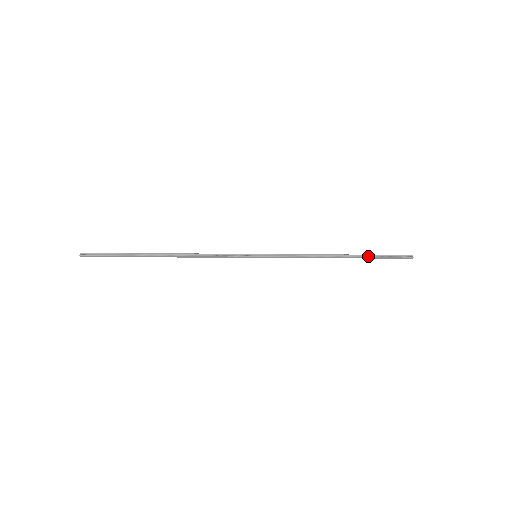
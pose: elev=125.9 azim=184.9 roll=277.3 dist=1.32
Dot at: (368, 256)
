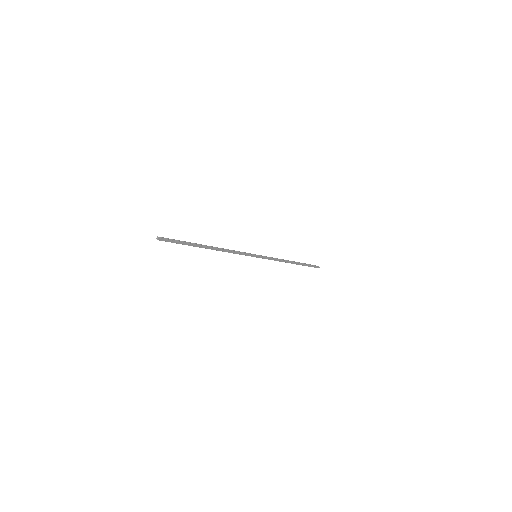
Dot at: (303, 264)
